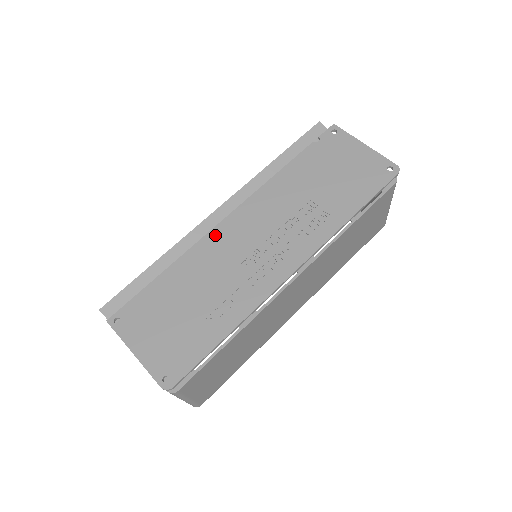
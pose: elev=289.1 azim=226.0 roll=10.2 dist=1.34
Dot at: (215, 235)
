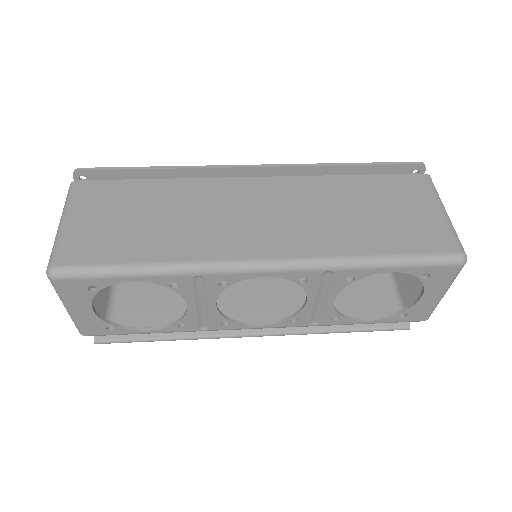
Dot at: occluded
